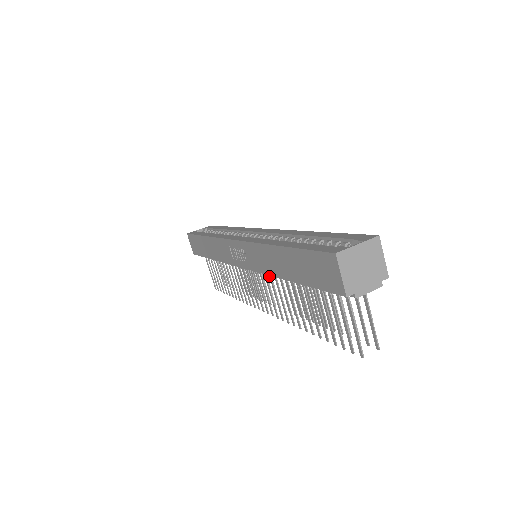
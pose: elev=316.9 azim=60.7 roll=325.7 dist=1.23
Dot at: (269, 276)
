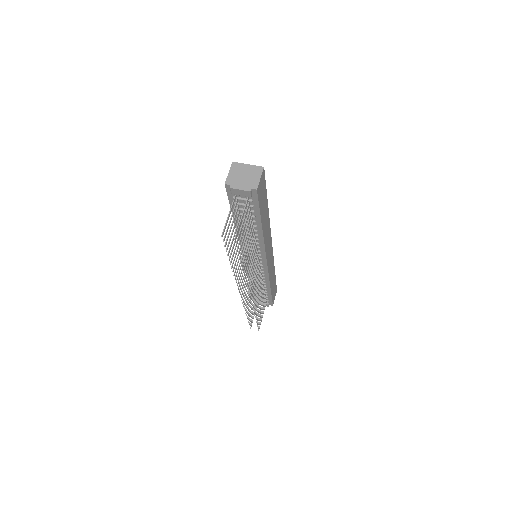
Dot at: (245, 252)
